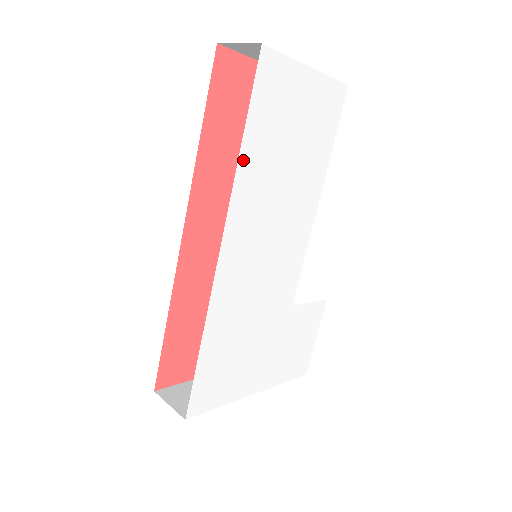
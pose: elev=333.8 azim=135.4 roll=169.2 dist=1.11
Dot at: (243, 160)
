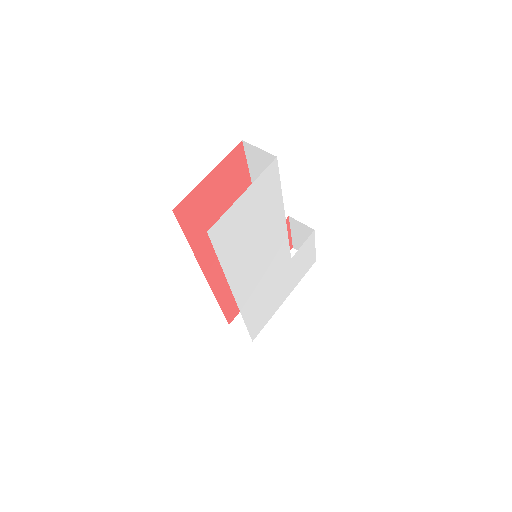
Dot at: (226, 268)
